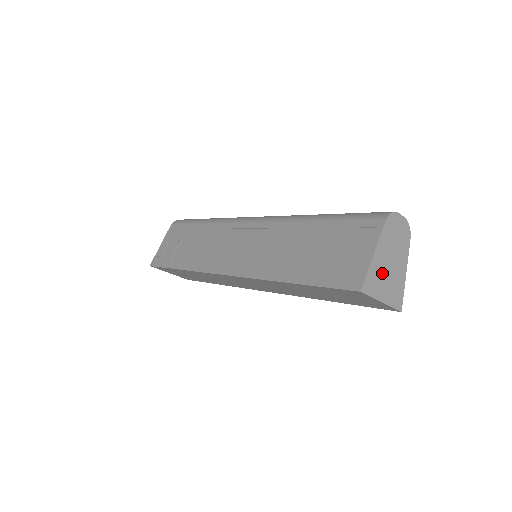
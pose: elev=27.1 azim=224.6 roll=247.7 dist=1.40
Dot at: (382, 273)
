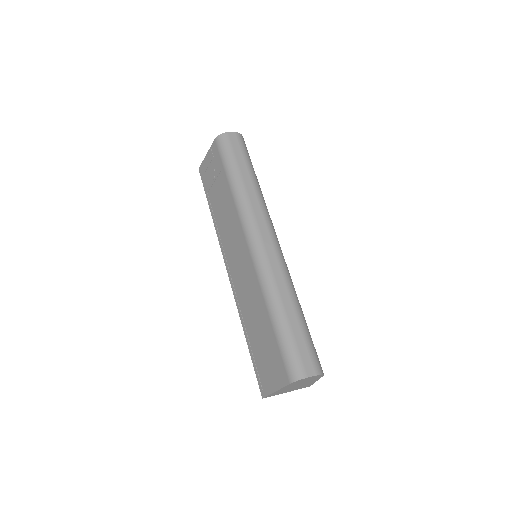
Dot at: (286, 390)
